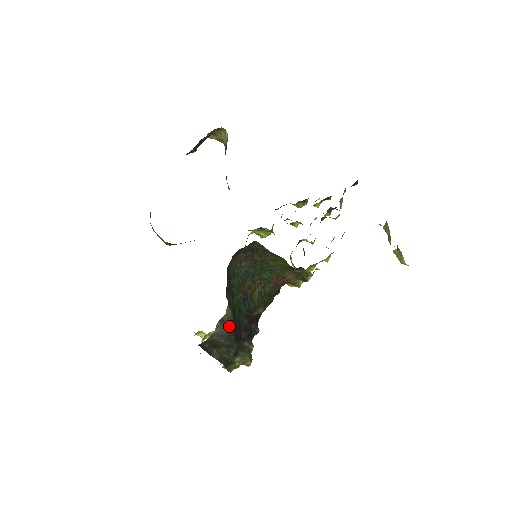
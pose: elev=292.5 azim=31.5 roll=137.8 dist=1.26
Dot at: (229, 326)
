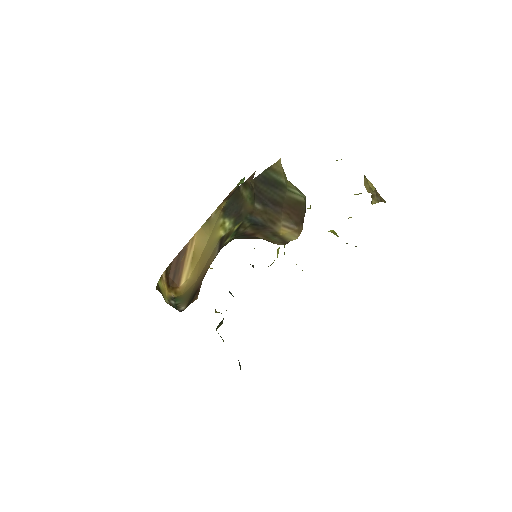
Dot at: occluded
